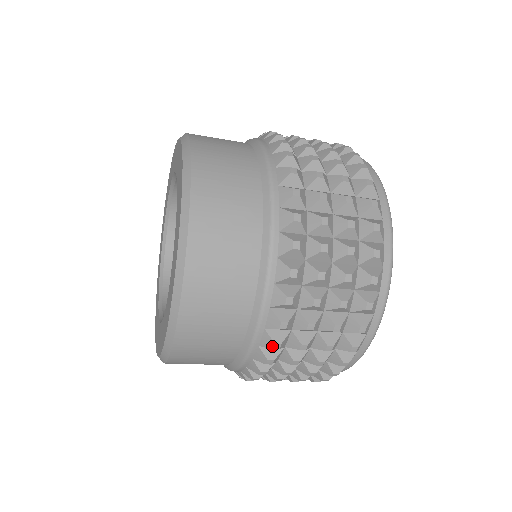
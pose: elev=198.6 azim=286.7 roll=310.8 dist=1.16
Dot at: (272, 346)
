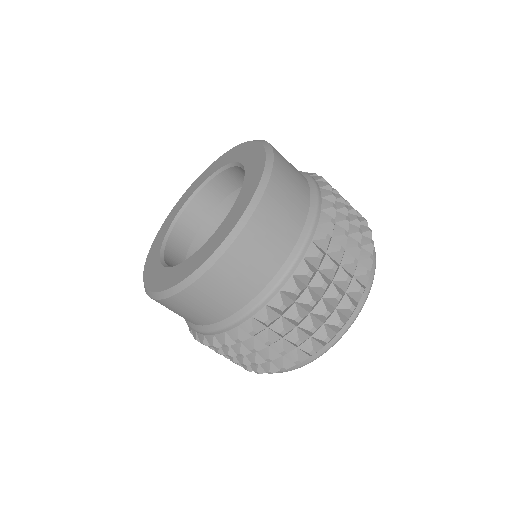
Dot at: (332, 205)
